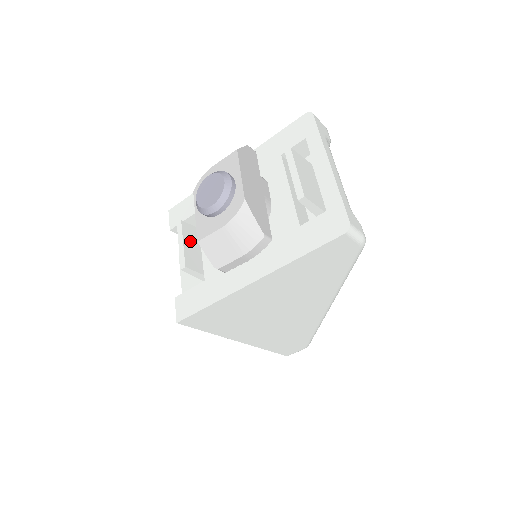
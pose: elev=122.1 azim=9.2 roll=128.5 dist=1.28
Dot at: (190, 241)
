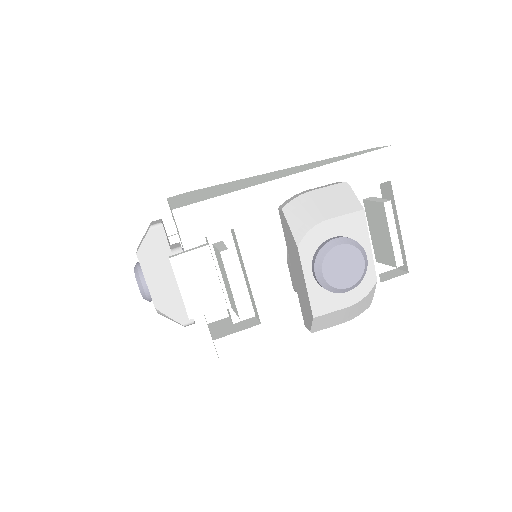
Dot at: occluded
